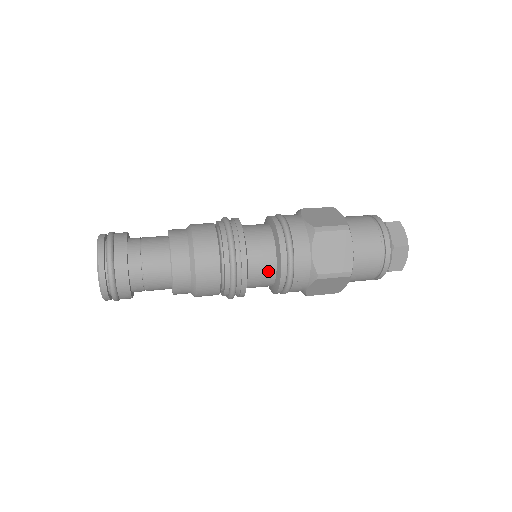
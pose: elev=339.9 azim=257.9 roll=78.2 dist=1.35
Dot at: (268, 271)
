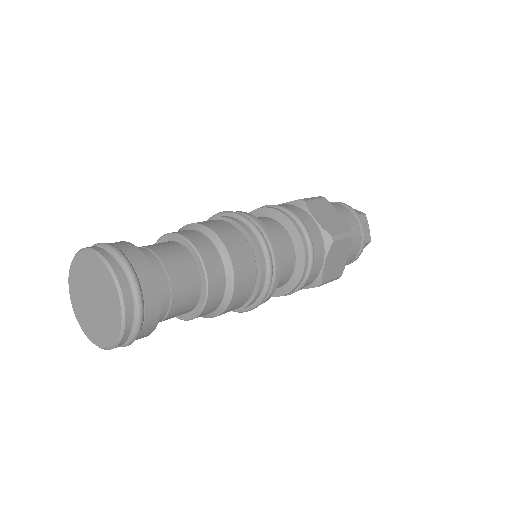
Dot at: (282, 283)
